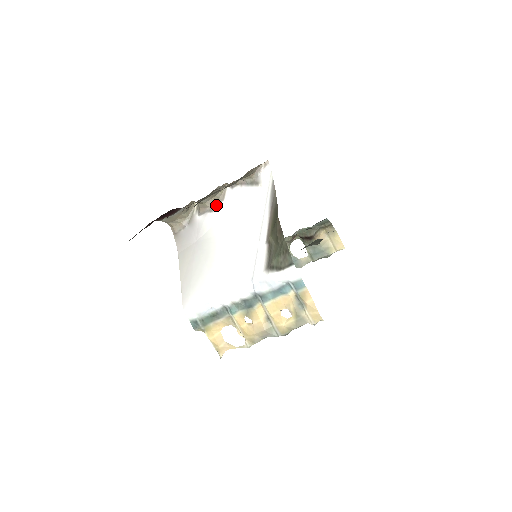
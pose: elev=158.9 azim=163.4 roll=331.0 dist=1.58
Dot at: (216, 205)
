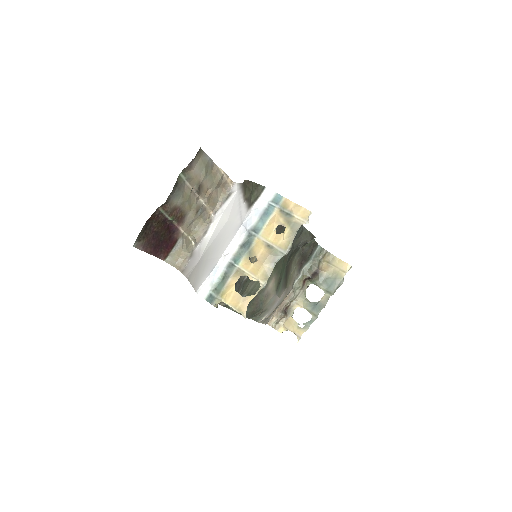
Dot at: (207, 229)
